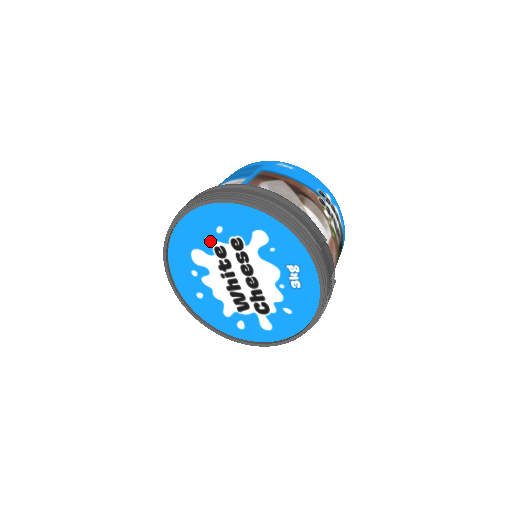
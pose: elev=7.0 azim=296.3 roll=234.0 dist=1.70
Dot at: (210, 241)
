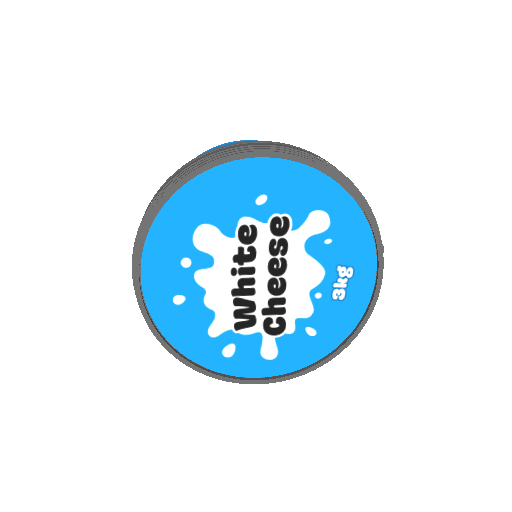
Dot at: (238, 215)
